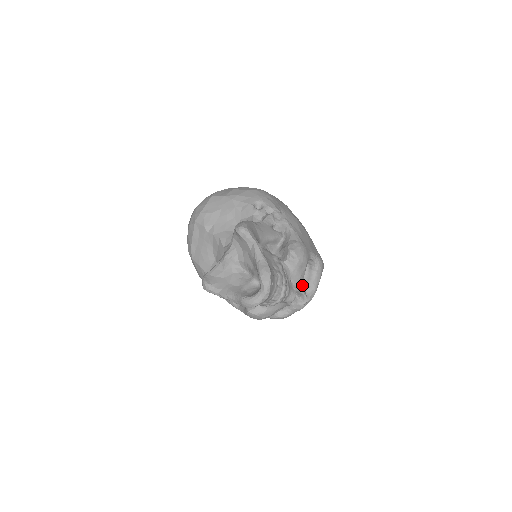
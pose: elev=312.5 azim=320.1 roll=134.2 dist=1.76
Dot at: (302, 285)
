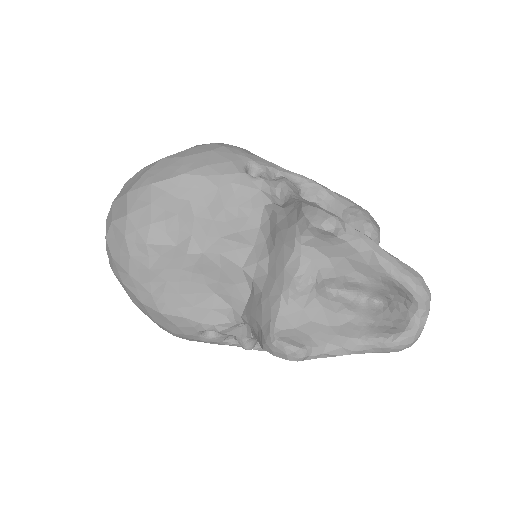
Dot at: occluded
